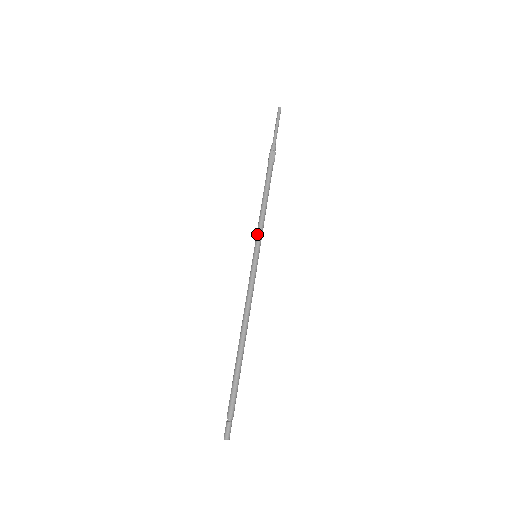
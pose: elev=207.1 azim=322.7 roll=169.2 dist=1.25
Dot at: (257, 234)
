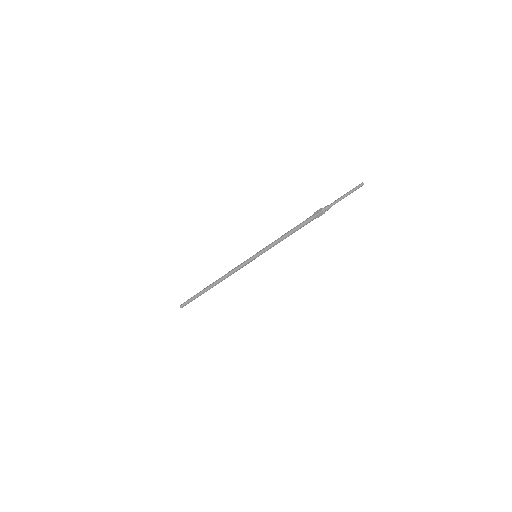
Dot at: (266, 249)
